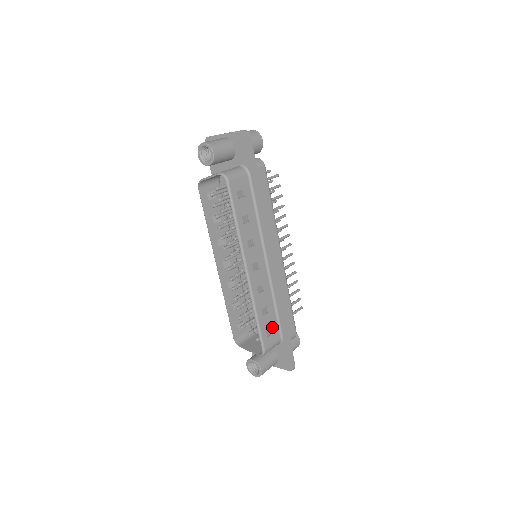
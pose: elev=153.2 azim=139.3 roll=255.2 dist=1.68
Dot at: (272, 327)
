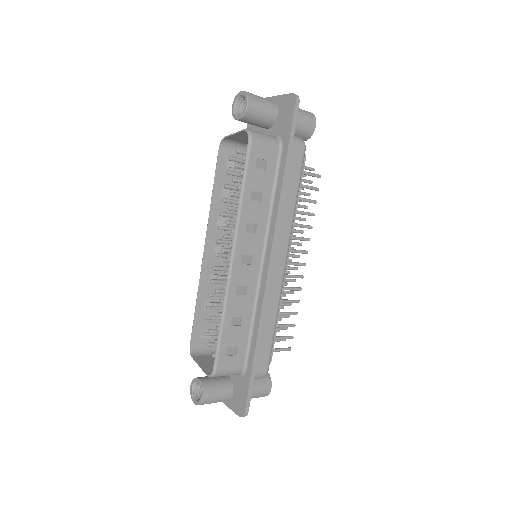
Dot at: (238, 347)
